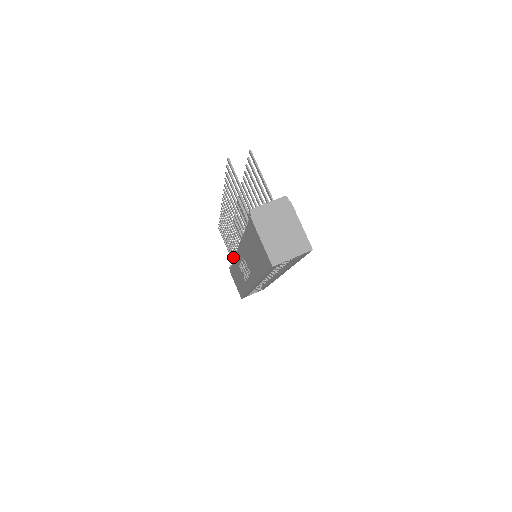
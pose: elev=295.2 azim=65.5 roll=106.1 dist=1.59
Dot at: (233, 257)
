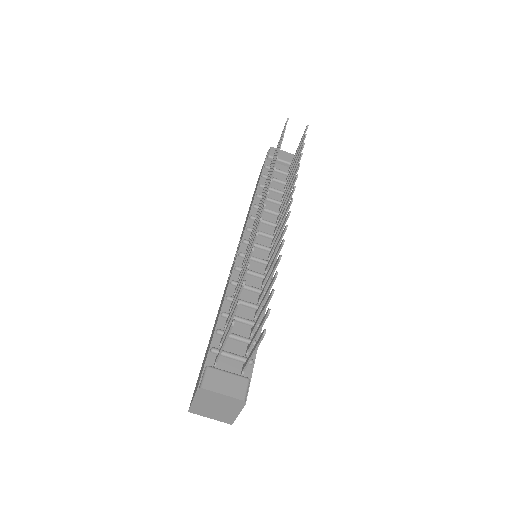
Dot at: occluded
